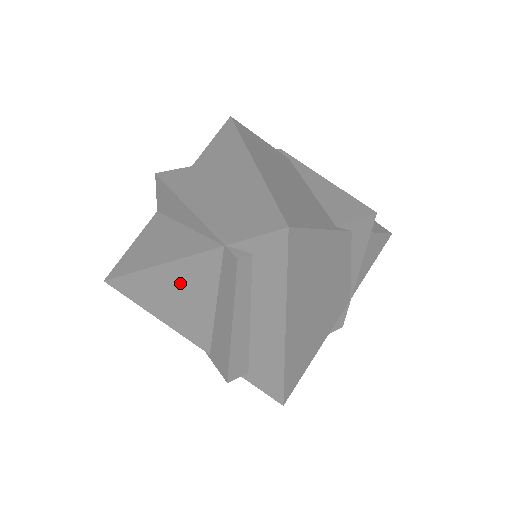
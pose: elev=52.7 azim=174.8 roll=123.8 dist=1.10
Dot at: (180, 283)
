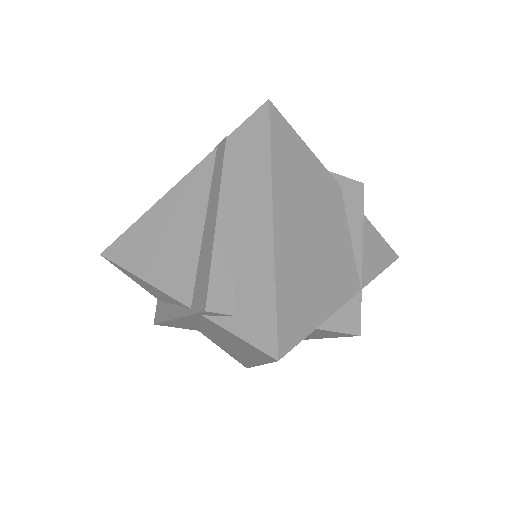
Dot at: (174, 213)
